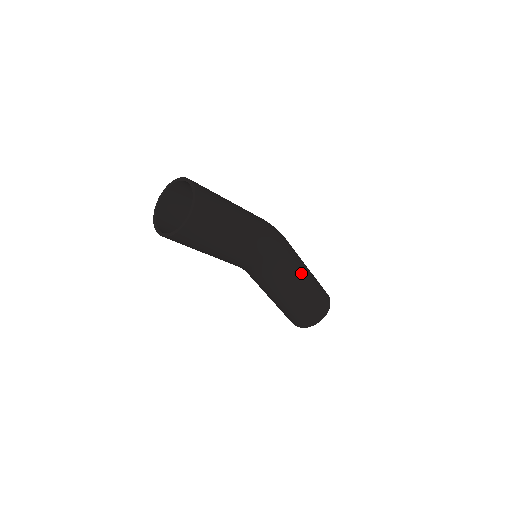
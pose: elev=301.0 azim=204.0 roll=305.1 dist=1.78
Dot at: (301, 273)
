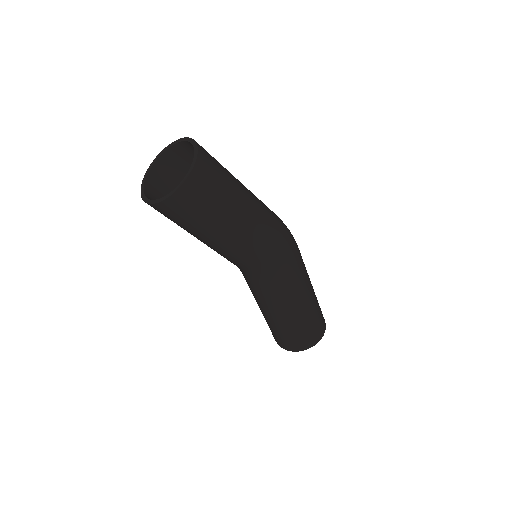
Dot at: (299, 296)
